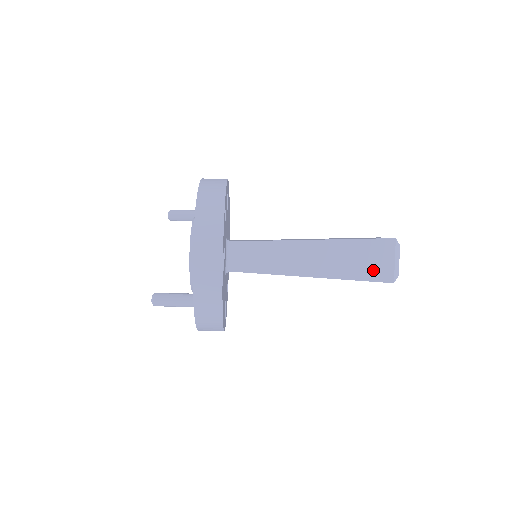
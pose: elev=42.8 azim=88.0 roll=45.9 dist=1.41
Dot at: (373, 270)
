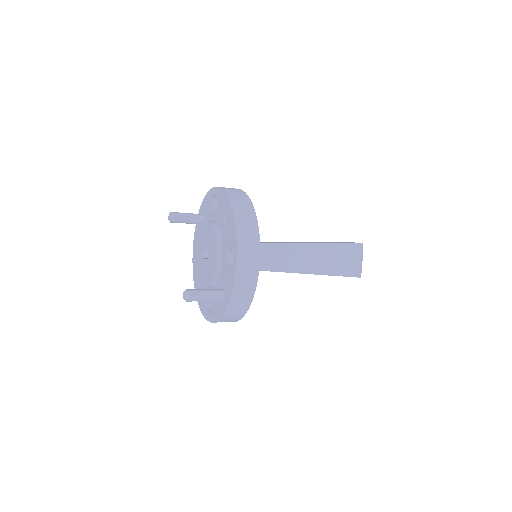
Dot at: (347, 268)
